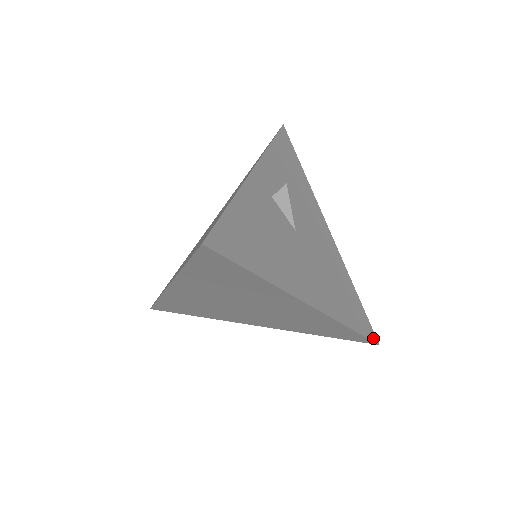
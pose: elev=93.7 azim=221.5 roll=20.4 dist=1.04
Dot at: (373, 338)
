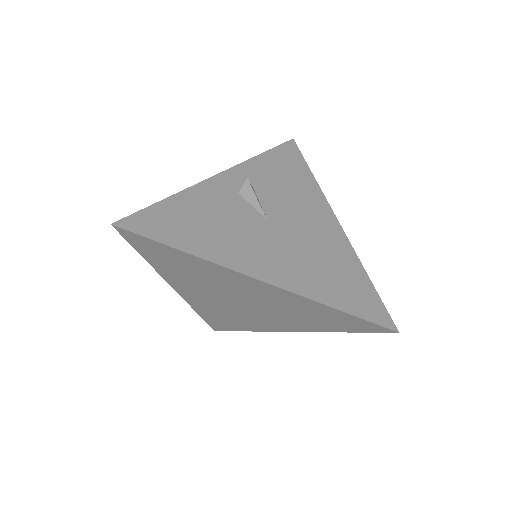
Dot at: (386, 324)
